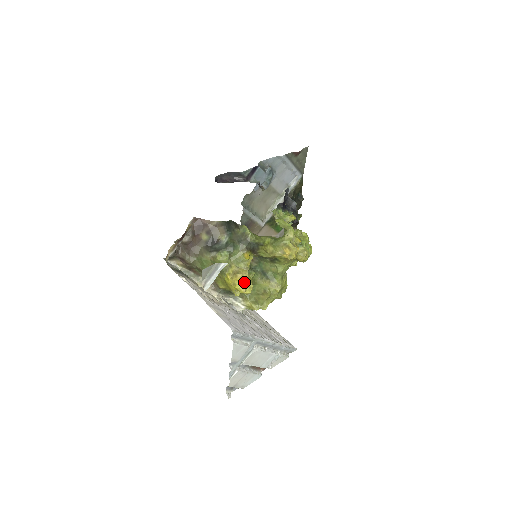
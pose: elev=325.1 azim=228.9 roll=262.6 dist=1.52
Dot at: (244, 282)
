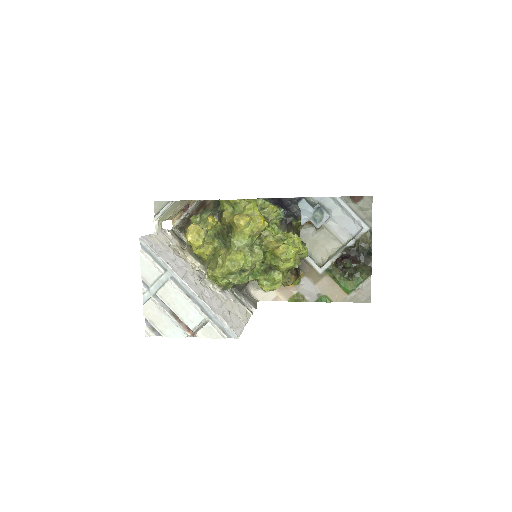
Dot at: (192, 231)
